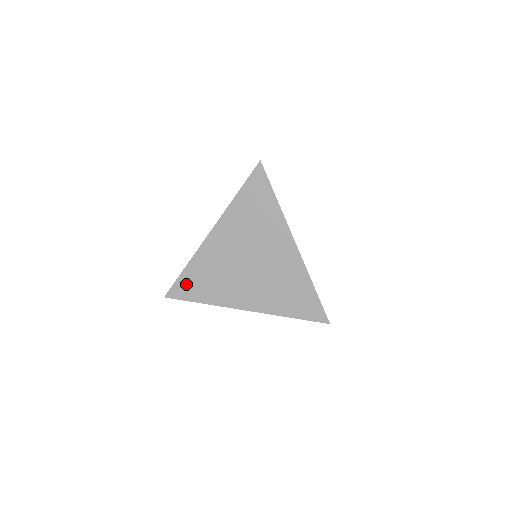
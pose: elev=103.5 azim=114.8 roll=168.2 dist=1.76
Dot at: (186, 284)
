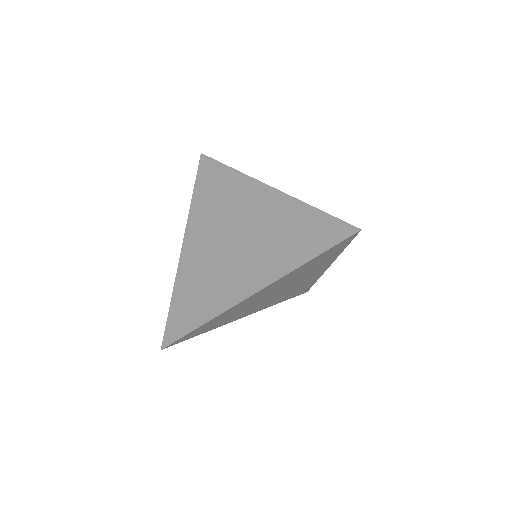
Dot at: (178, 316)
